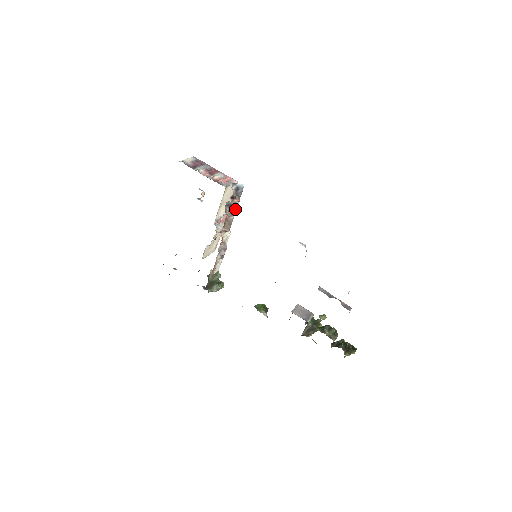
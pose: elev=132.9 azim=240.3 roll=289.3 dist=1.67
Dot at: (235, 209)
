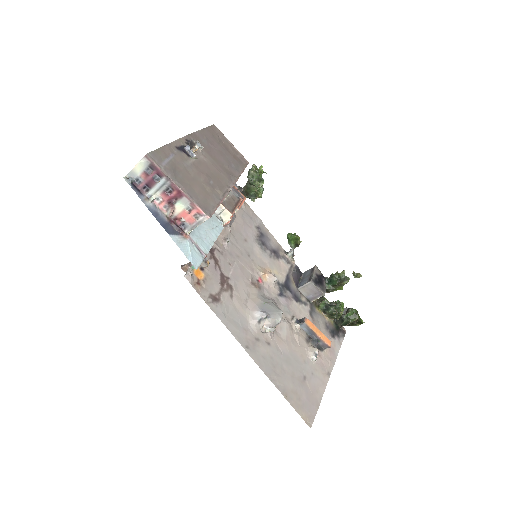
Dot at: (209, 247)
